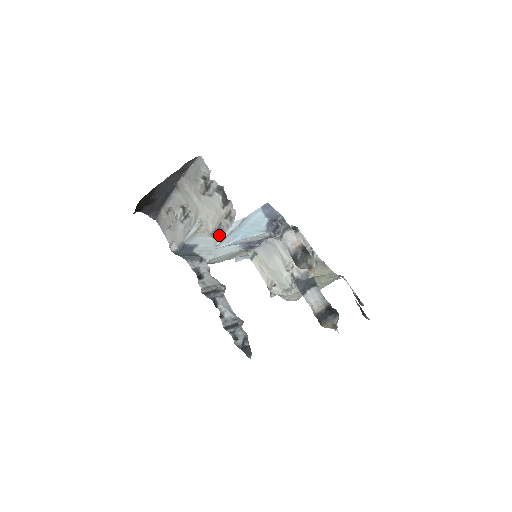
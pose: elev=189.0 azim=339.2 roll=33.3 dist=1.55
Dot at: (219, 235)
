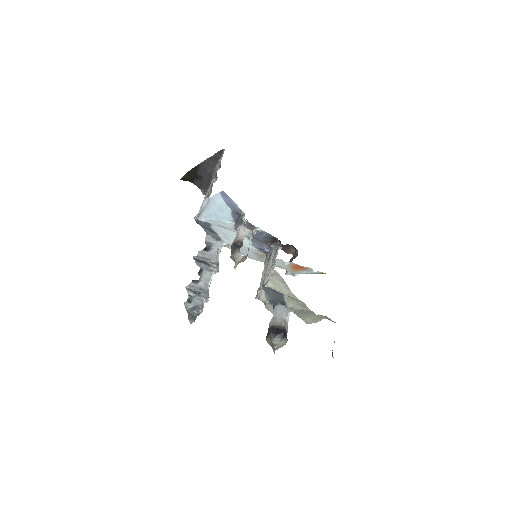
Dot at: occluded
